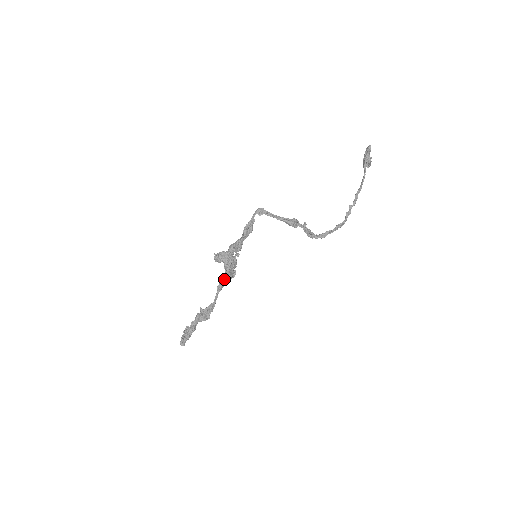
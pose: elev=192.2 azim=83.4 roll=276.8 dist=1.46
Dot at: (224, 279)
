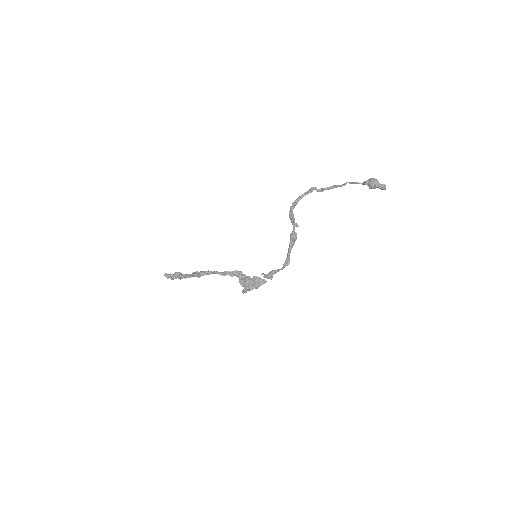
Dot at: (231, 275)
